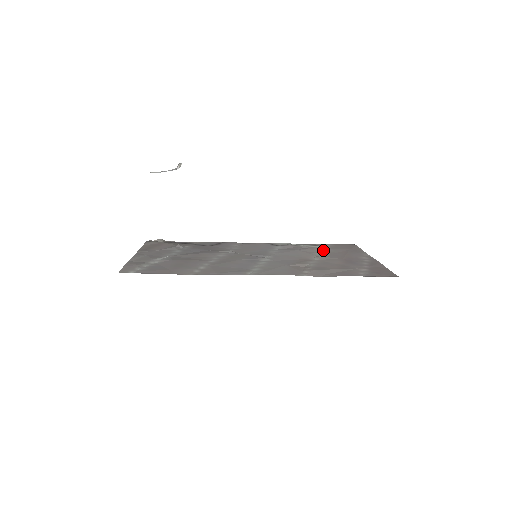
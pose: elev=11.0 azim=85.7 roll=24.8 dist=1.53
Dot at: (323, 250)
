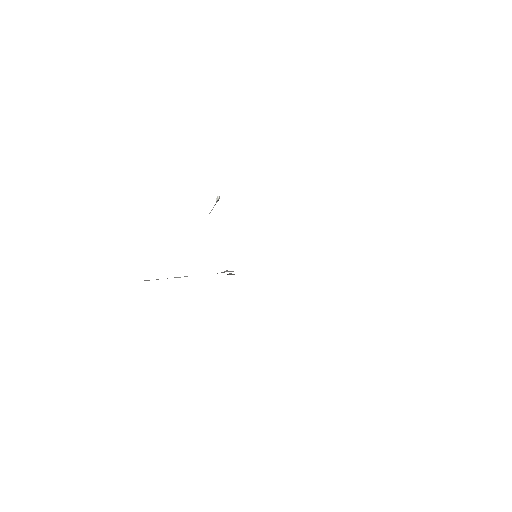
Dot at: occluded
